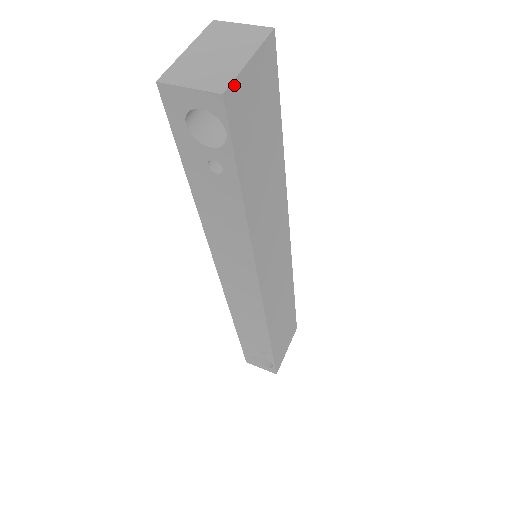
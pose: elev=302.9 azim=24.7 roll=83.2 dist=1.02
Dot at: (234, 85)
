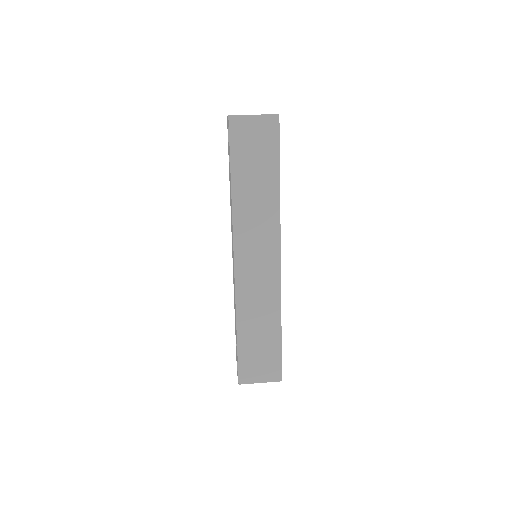
Dot at: (238, 117)
